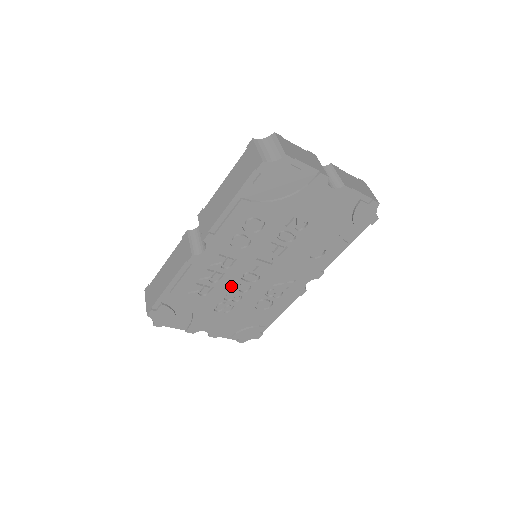
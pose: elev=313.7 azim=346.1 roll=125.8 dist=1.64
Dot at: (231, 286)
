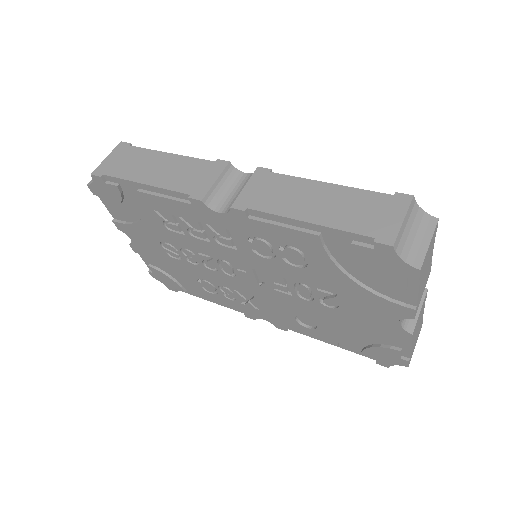
Dot at: (201, 251)
